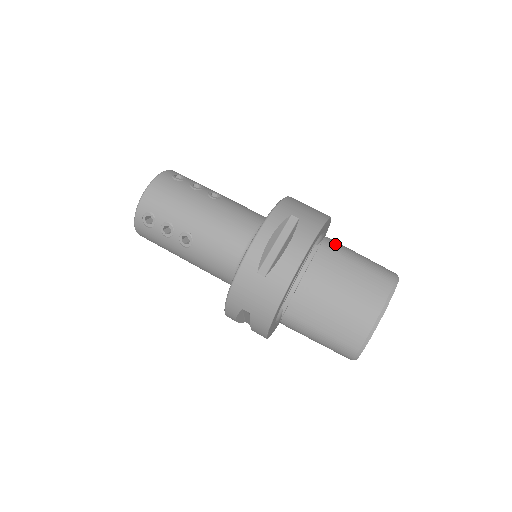
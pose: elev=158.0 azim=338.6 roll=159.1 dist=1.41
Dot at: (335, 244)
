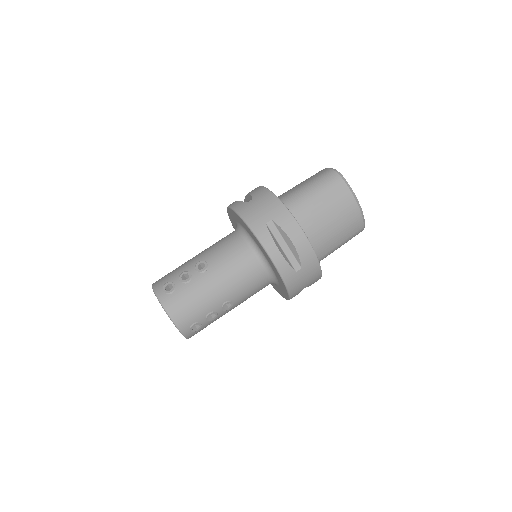
Dot at: (293, 200)
